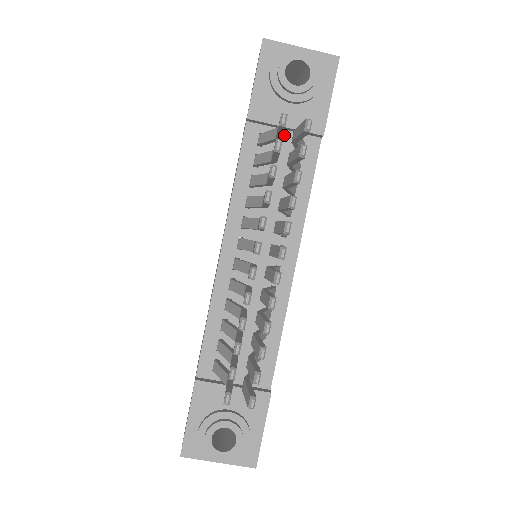
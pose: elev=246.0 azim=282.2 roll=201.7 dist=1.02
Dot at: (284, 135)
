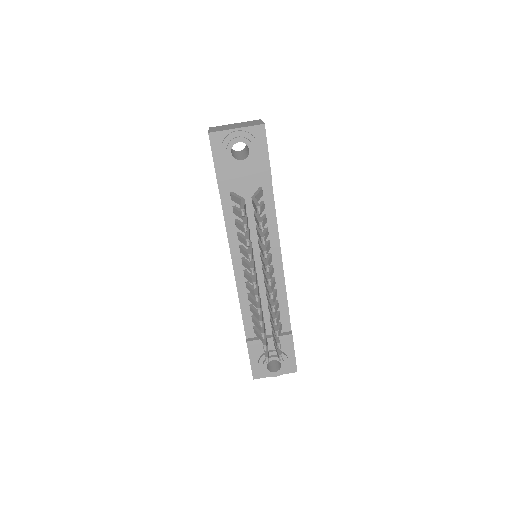
Dot at: (246, 187)
